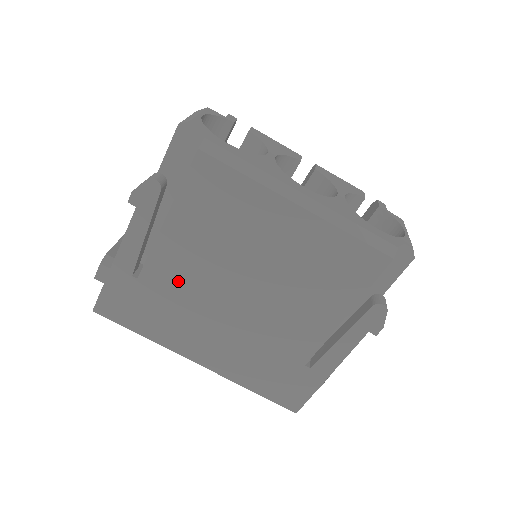
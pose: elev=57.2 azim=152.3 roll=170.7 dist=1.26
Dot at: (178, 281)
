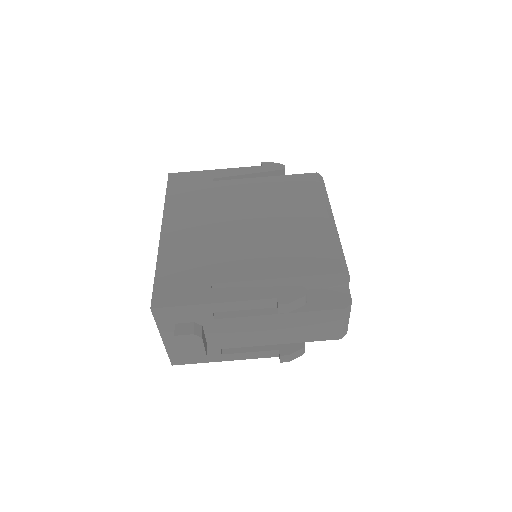
Dot at: (227, 196)
